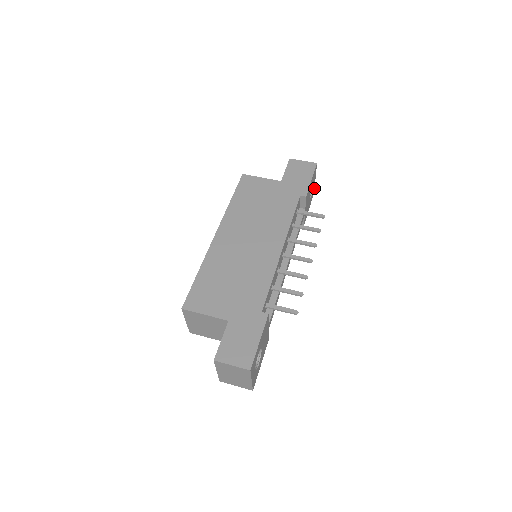
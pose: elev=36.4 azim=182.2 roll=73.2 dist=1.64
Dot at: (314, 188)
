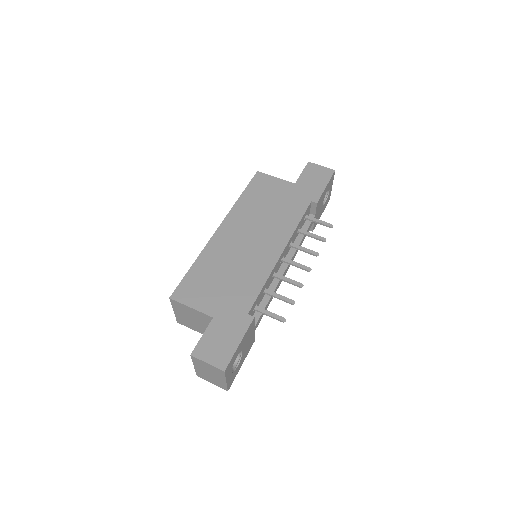
Dot at: (330, 195)
